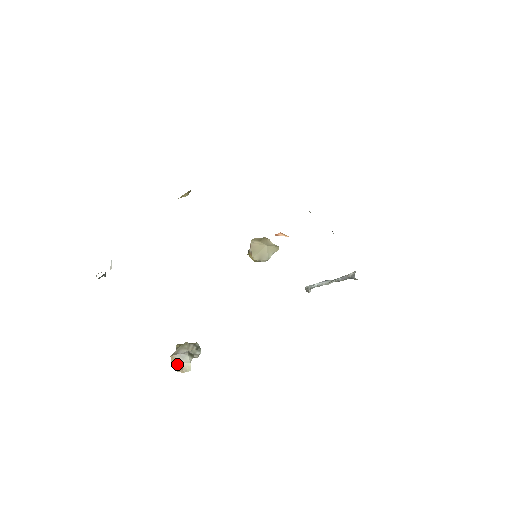
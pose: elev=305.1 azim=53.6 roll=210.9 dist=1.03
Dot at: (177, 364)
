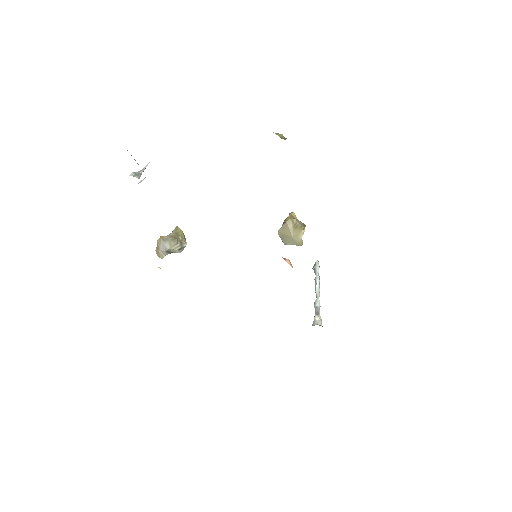
Dot at: (158, 247)
